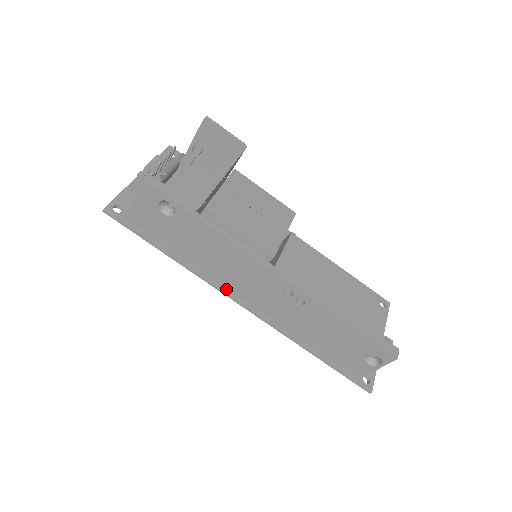
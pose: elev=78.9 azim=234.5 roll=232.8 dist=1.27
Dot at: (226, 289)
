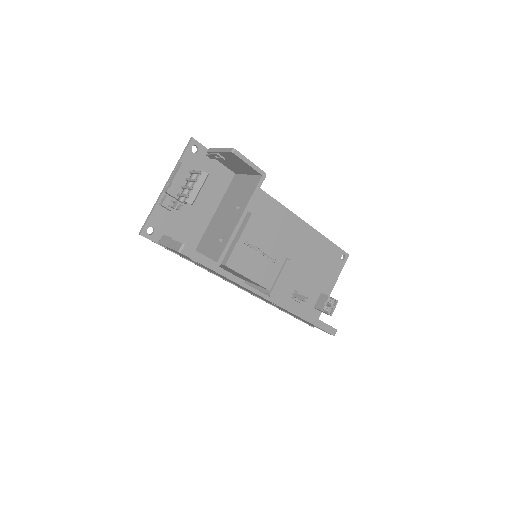
Dot at: occluded
